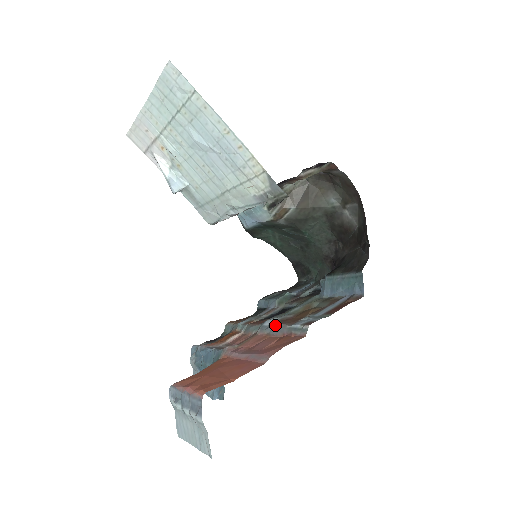
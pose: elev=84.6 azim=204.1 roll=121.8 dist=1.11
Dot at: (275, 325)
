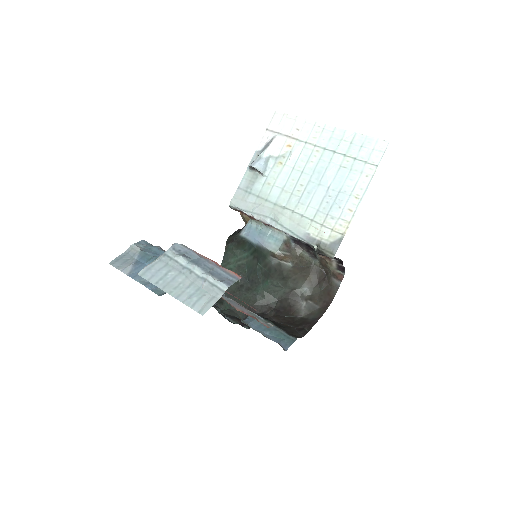
Dot at: (235, 301)
